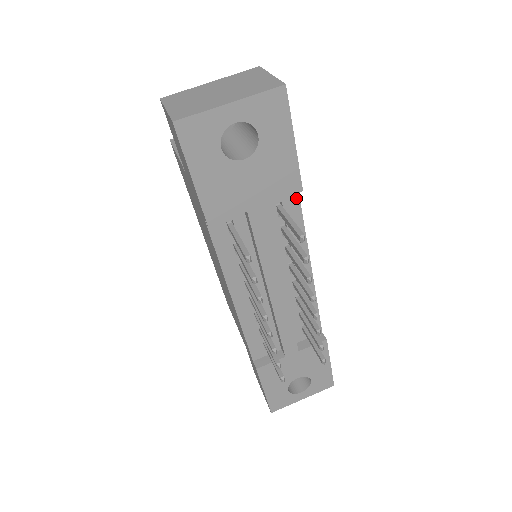
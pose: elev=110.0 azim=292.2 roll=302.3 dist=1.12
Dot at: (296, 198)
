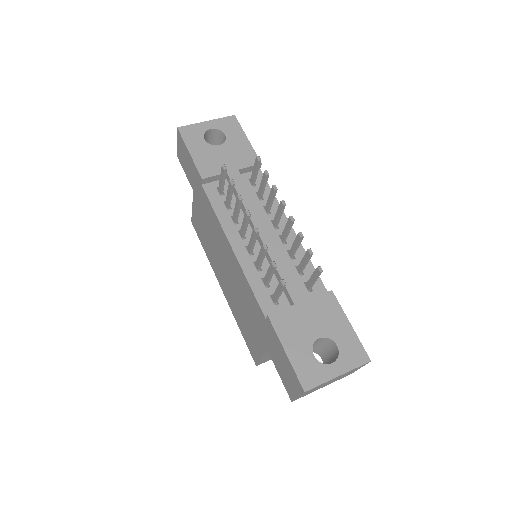
Dot at: occluded
